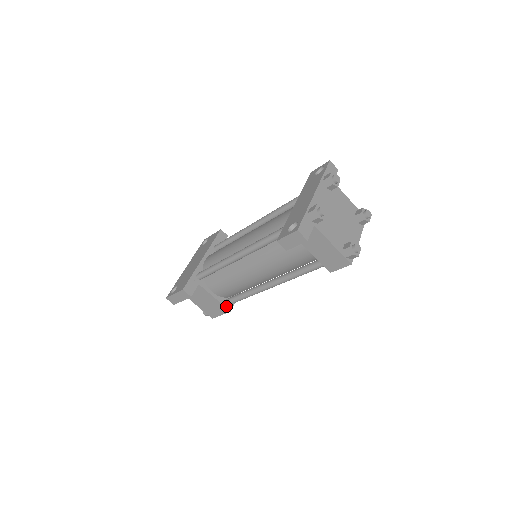
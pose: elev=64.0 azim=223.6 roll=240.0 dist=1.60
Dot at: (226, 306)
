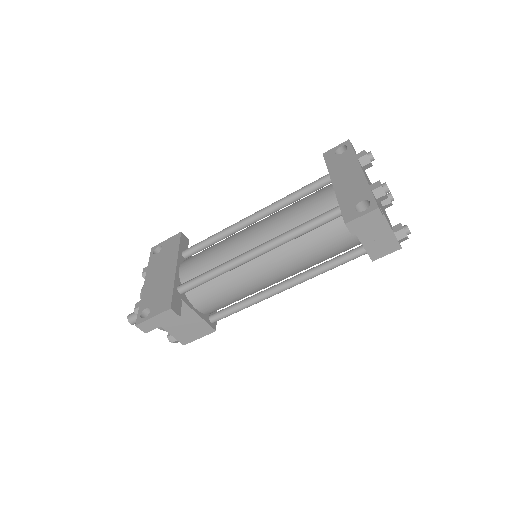
Dot at: (211, 325)
